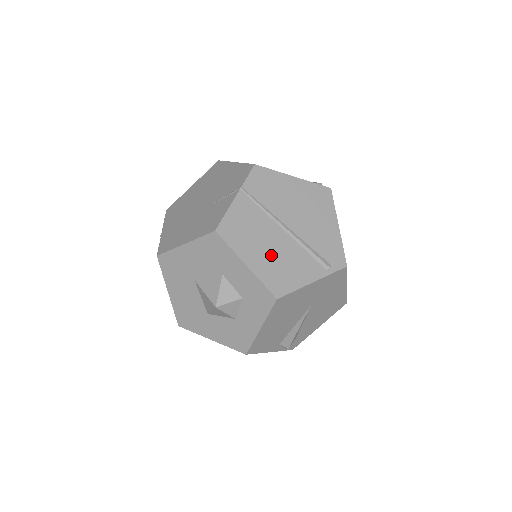
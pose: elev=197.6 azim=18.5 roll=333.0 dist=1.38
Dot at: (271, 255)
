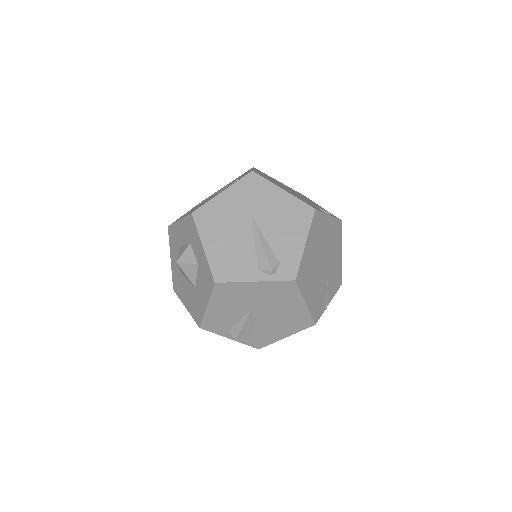
Dot at: occluded
